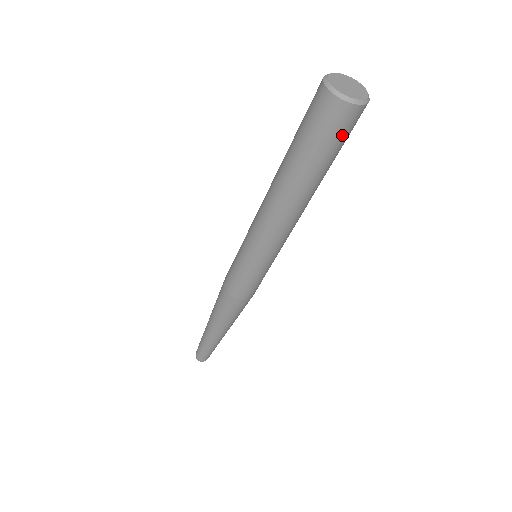
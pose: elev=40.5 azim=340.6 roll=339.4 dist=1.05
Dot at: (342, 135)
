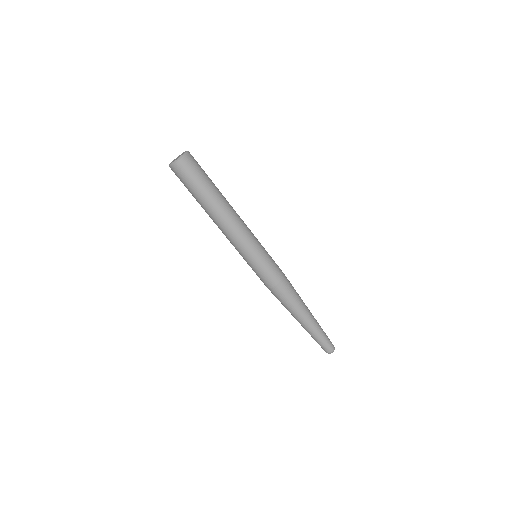
Dot at: (184, 179)
